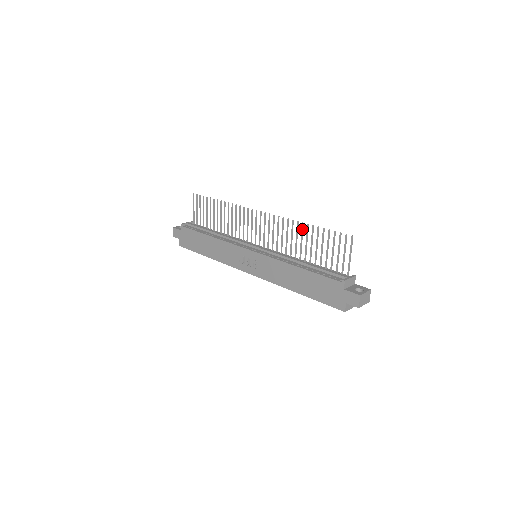
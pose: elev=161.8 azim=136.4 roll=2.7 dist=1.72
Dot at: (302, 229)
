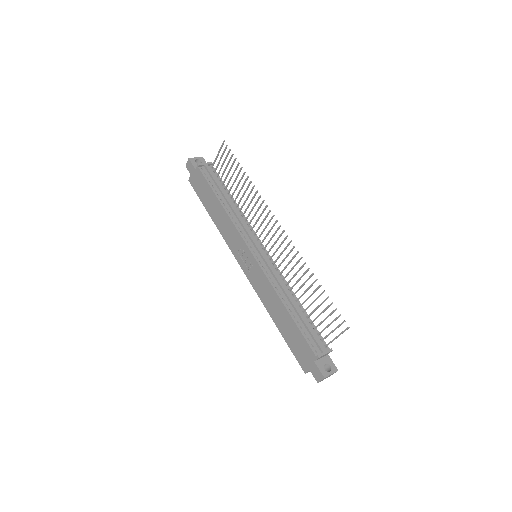
Dot at: (309, 278)
